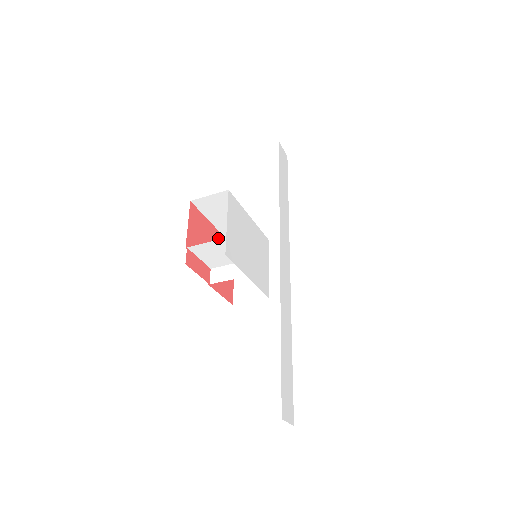
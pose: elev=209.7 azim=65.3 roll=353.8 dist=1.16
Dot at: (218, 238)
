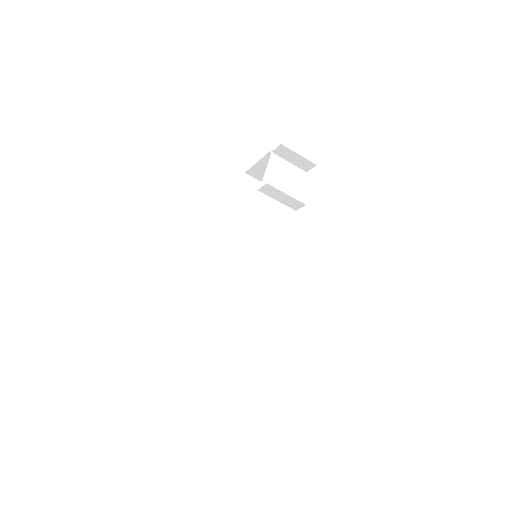
Dot at: occluded
